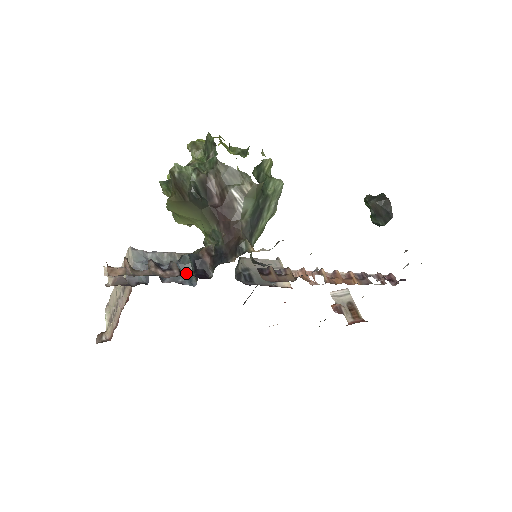
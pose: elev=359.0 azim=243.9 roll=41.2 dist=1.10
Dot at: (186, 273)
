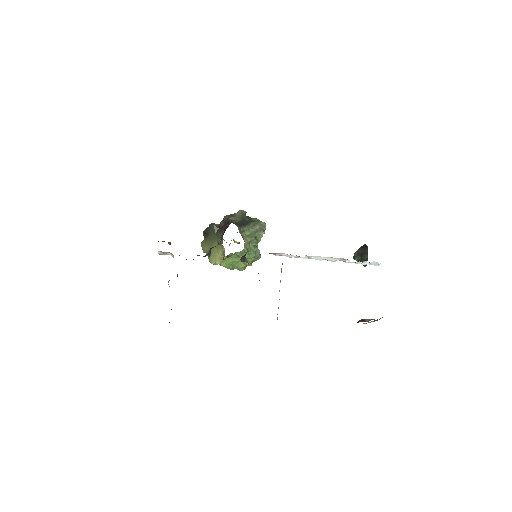
Dot at: occluded
